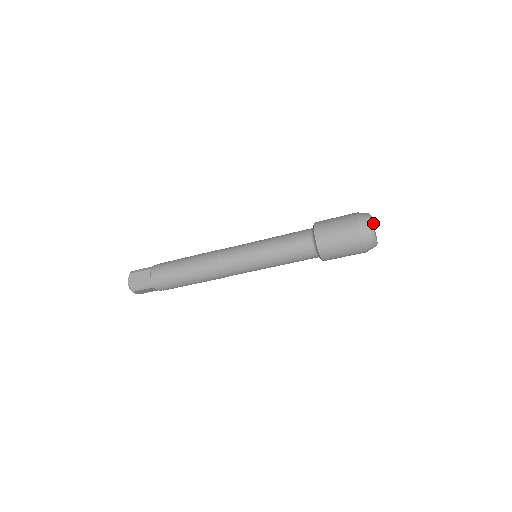
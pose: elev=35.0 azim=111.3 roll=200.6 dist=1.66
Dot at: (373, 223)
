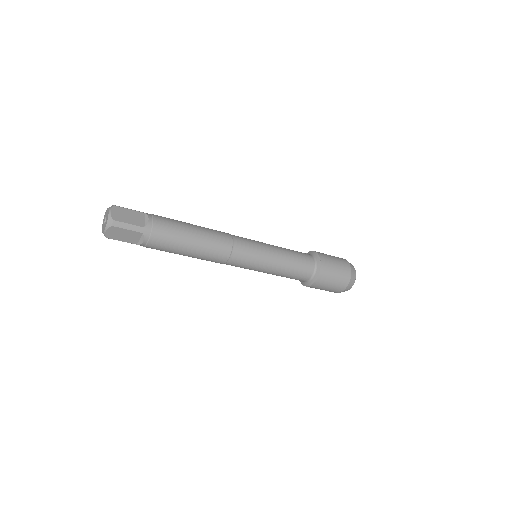
Dot at: occluded
